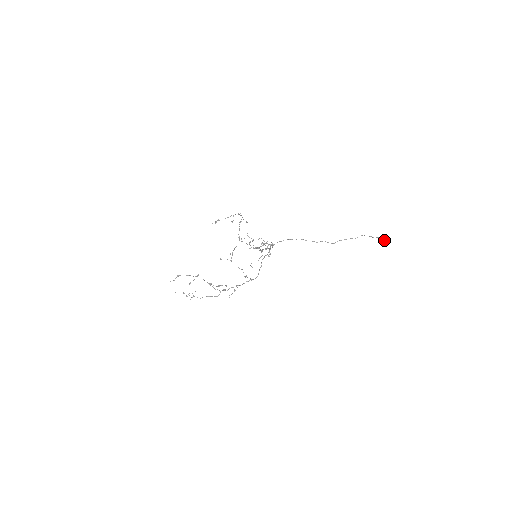
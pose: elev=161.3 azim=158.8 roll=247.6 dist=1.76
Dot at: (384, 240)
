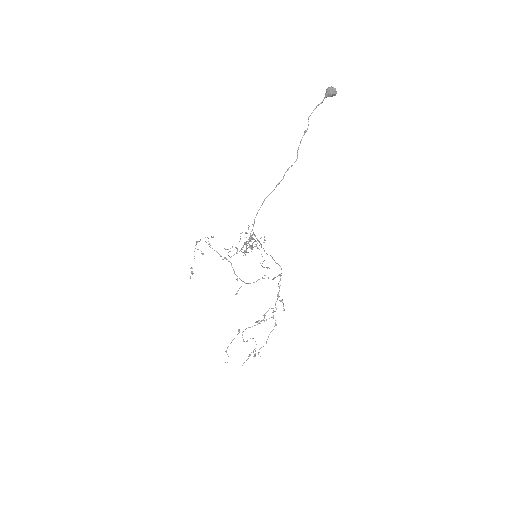
Dot at: (333, 91)
